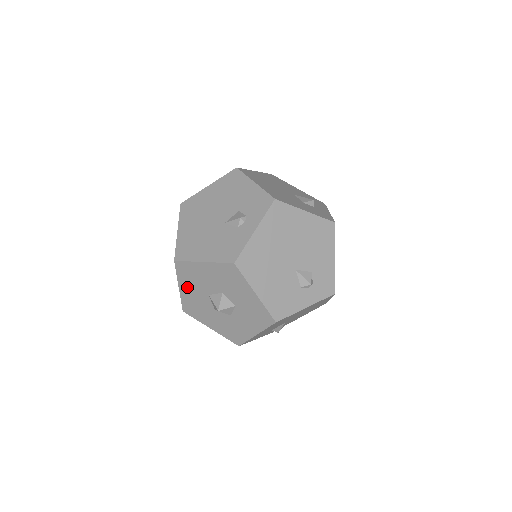
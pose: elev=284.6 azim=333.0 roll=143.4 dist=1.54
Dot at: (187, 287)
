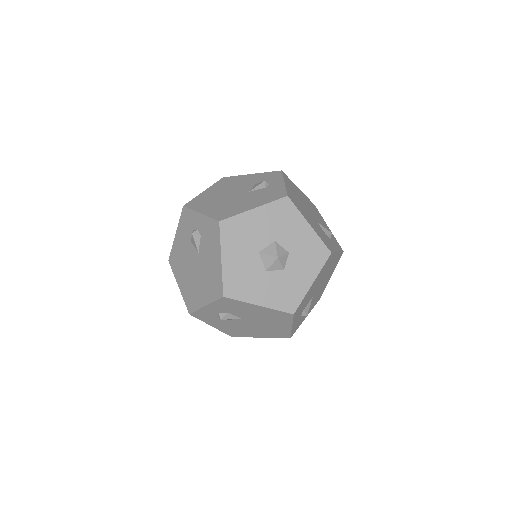
Dot at: (232, 253)
